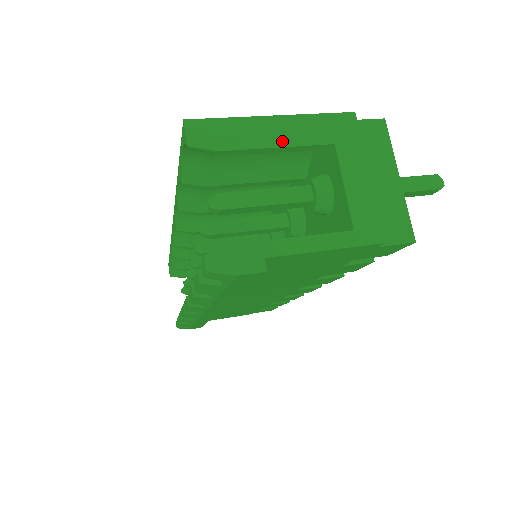
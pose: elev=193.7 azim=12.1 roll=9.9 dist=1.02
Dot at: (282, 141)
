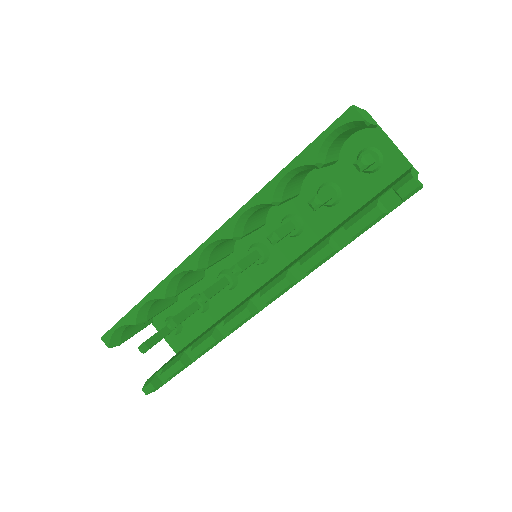
Dot at: (372, 122)
